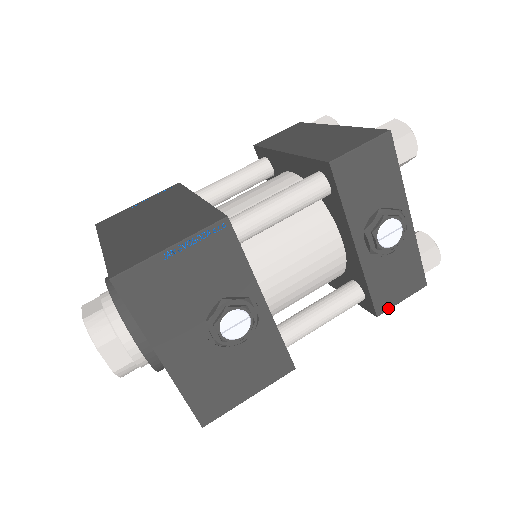
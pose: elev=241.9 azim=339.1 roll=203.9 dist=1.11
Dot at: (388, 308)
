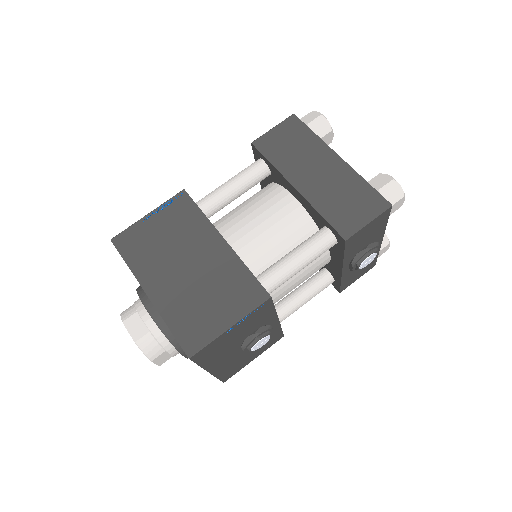
Dot at: occluded
